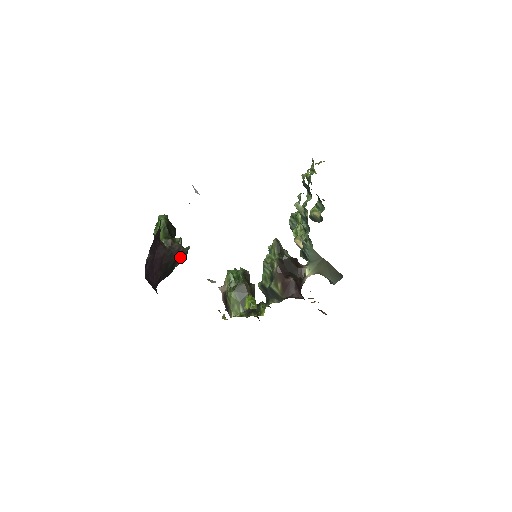
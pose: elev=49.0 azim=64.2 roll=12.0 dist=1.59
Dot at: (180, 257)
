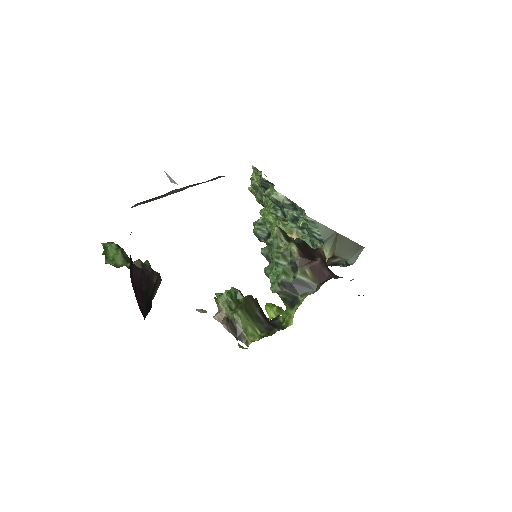
Dot at: (156, 284)
